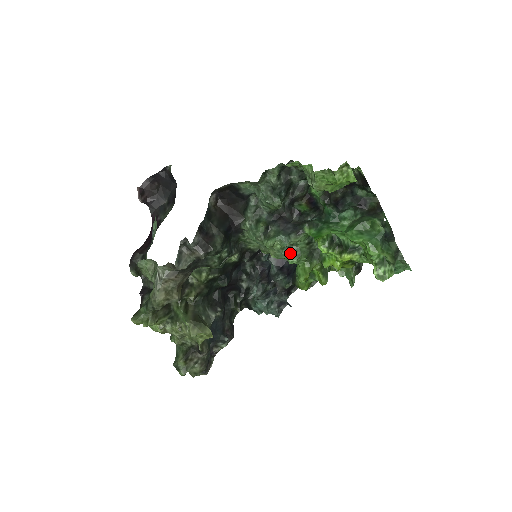
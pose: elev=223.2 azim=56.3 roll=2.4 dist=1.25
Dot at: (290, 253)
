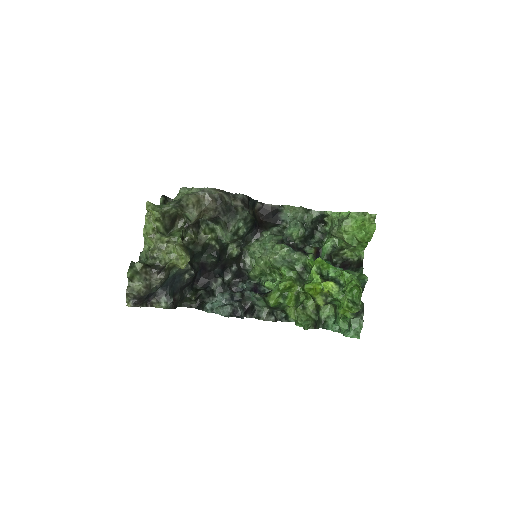
Dot at: (286, 264)
